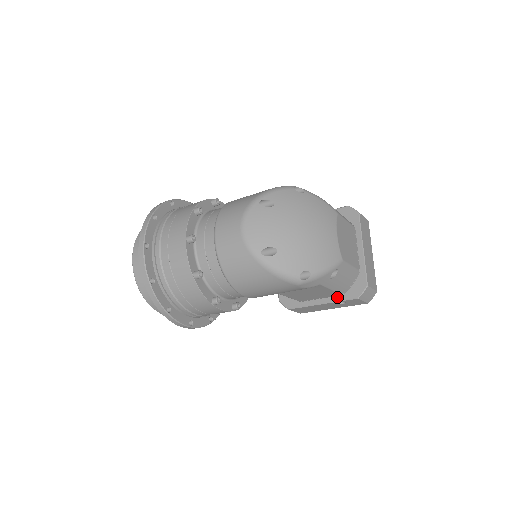
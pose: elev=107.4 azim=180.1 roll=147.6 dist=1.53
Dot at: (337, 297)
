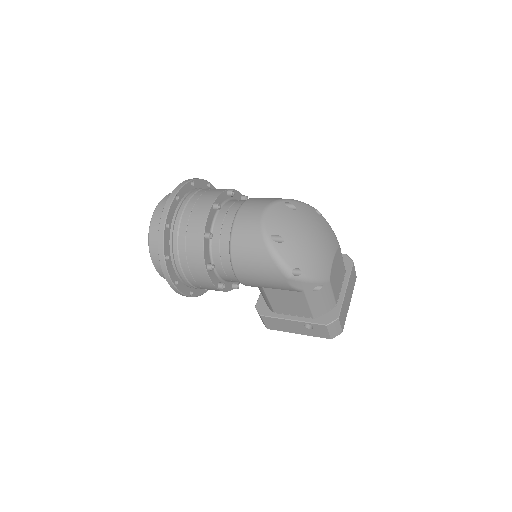
Dot at: (308, 319)
